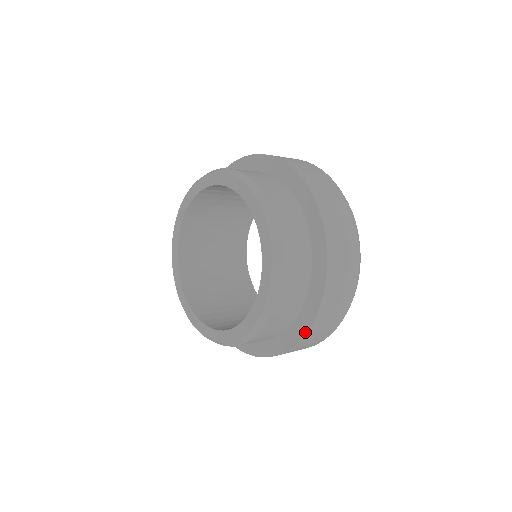
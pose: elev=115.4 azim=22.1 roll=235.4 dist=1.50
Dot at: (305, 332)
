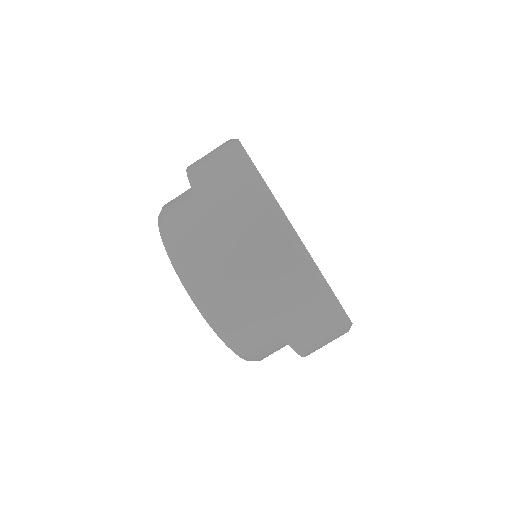
Dot at: (286, 342)
